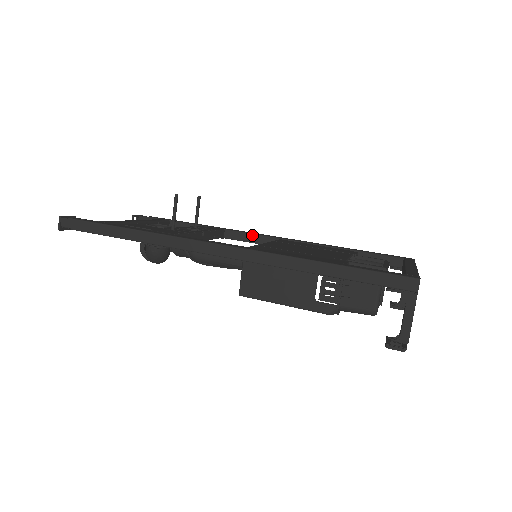
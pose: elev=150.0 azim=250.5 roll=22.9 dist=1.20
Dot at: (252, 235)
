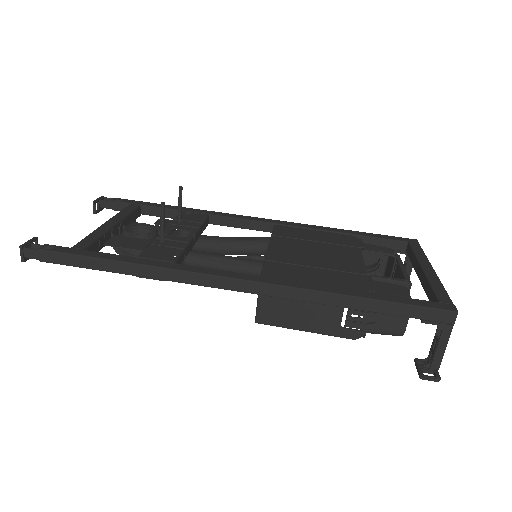
Dot at: (242, 220)
